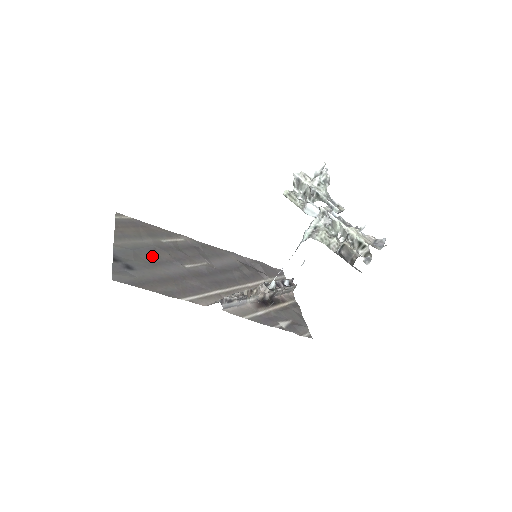
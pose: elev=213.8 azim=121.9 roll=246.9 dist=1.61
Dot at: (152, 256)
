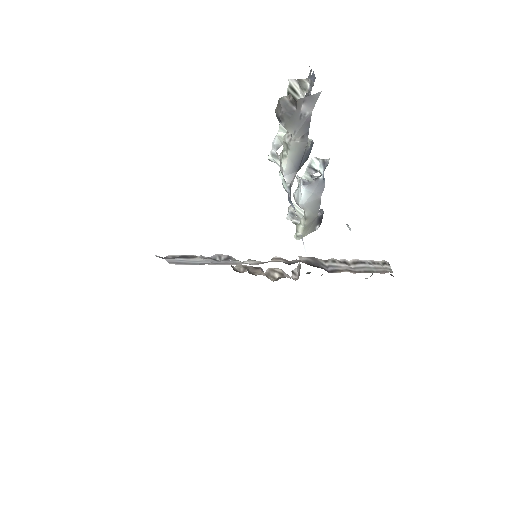
Dot at: occluded
